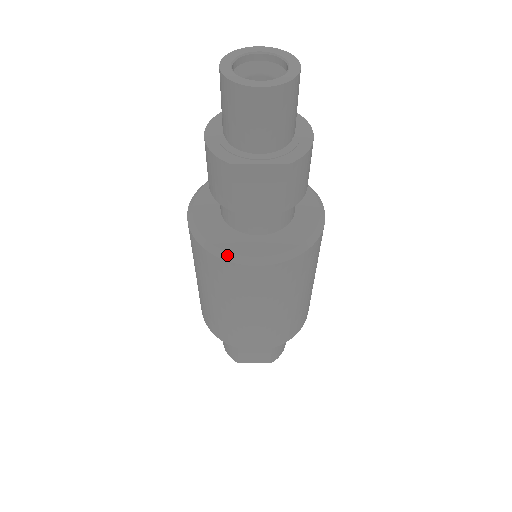
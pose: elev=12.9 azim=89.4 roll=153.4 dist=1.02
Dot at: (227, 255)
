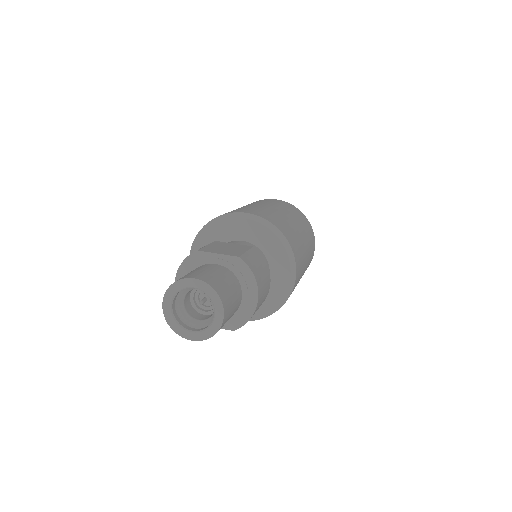
Dot at: occluded
